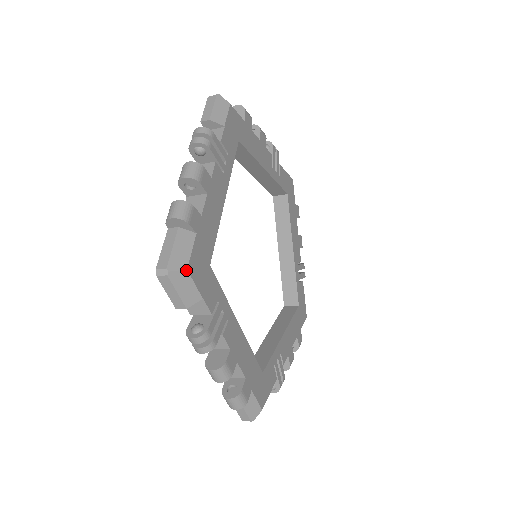
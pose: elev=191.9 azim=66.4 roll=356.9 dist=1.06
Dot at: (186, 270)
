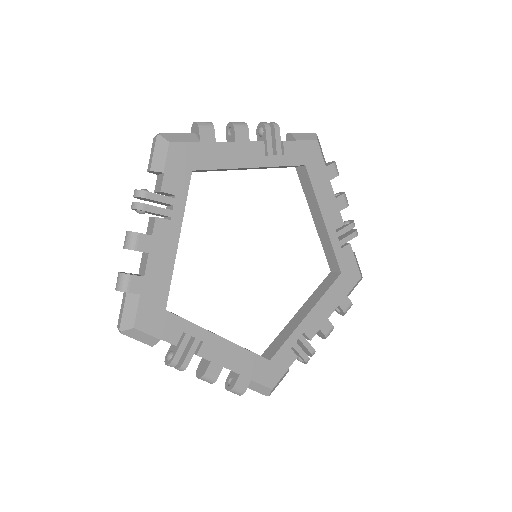
Dot at: (133, 328)
